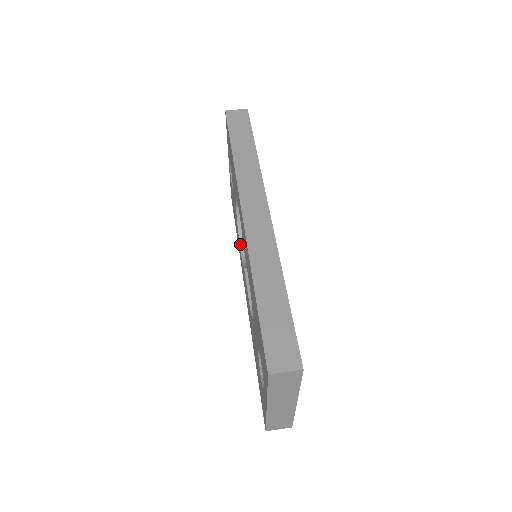
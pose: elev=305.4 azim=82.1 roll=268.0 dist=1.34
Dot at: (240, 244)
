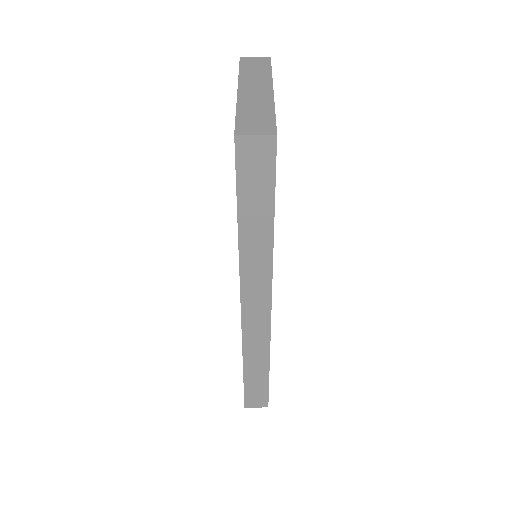
Dot at: occluded
